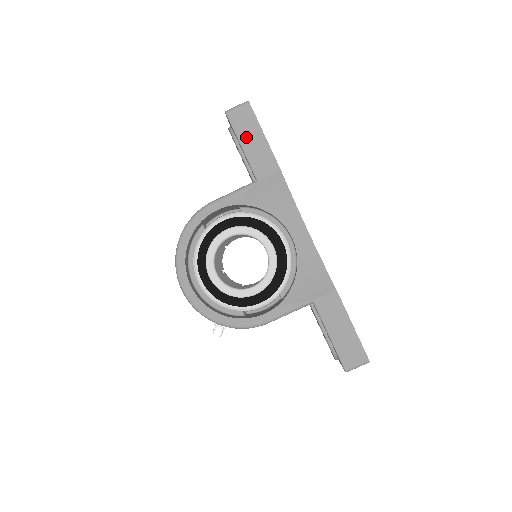
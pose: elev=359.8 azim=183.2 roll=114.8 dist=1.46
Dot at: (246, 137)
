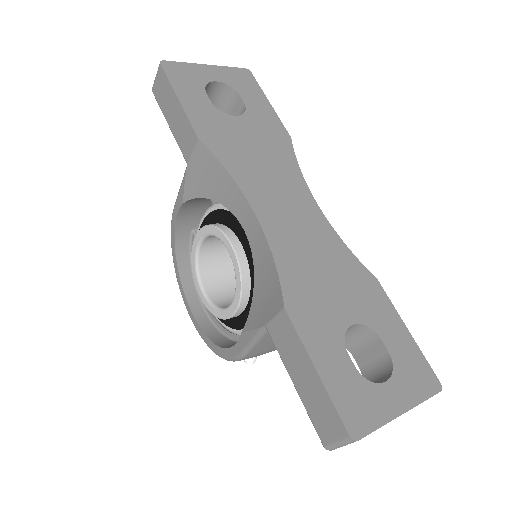
Dot at: (168, 111)
